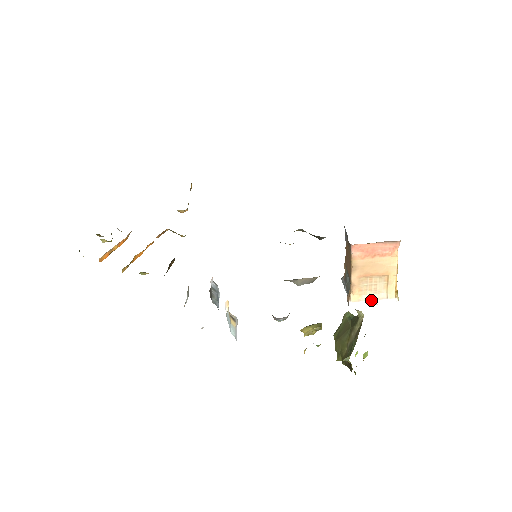
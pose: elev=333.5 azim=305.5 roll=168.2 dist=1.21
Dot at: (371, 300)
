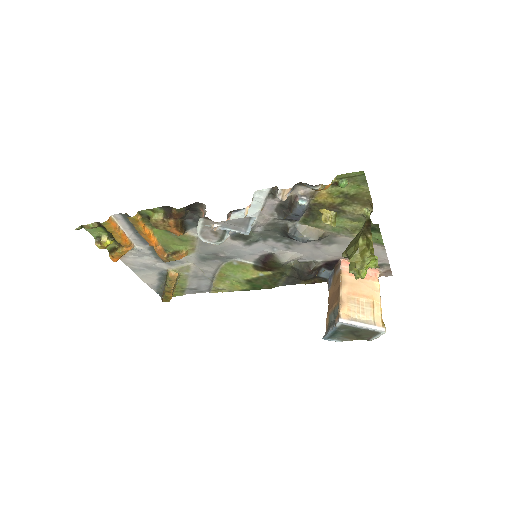
Dot at: (360, 322)
